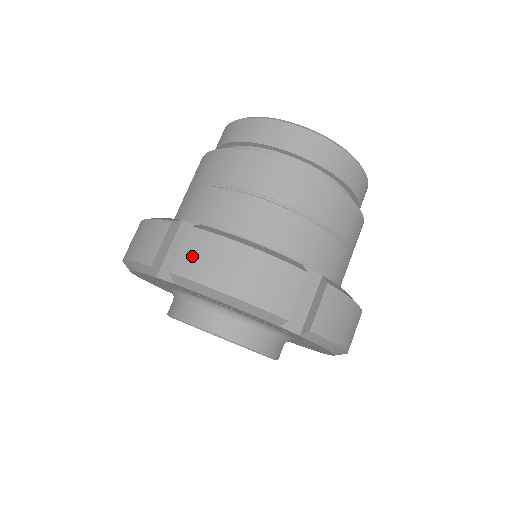
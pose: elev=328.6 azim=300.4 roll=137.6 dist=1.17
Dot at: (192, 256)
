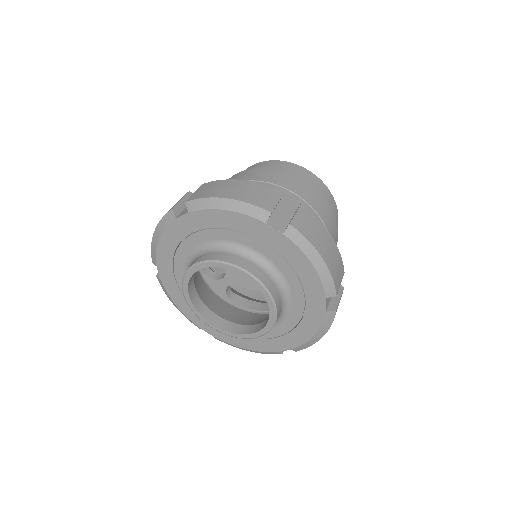
Dot at: (202, 191)
